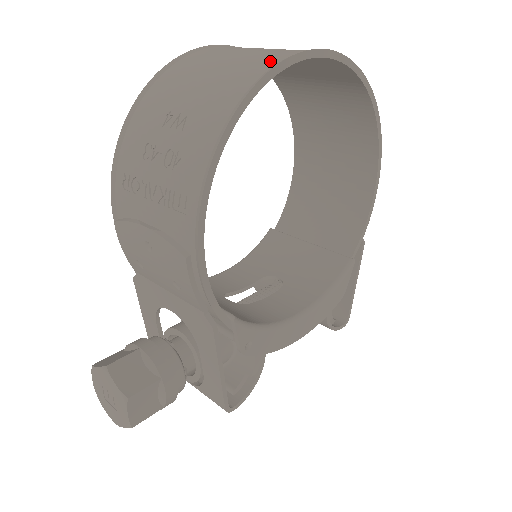
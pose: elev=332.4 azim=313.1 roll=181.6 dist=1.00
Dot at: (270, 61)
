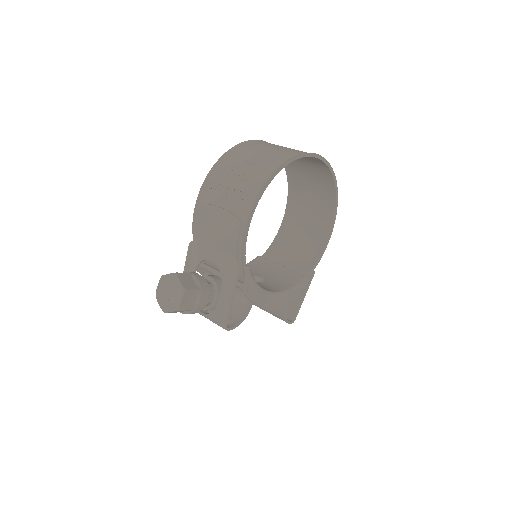
Dot at: (299, 152)
